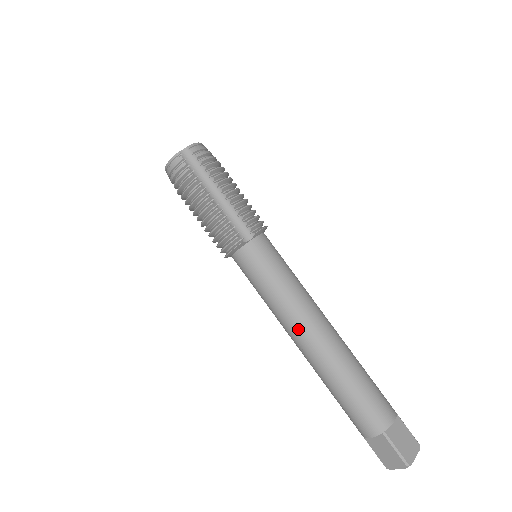
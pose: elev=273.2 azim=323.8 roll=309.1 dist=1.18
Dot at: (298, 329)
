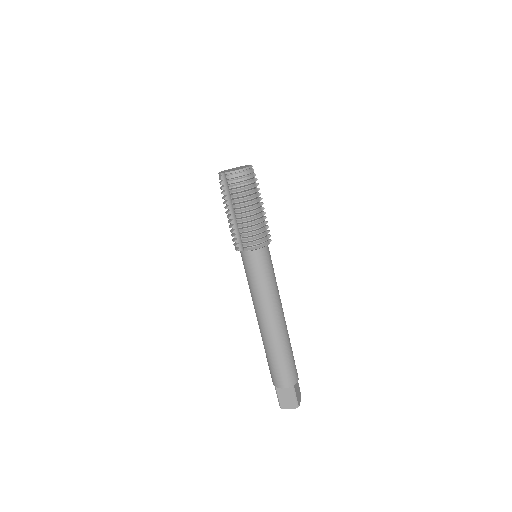
Dot at: (255, 311)
